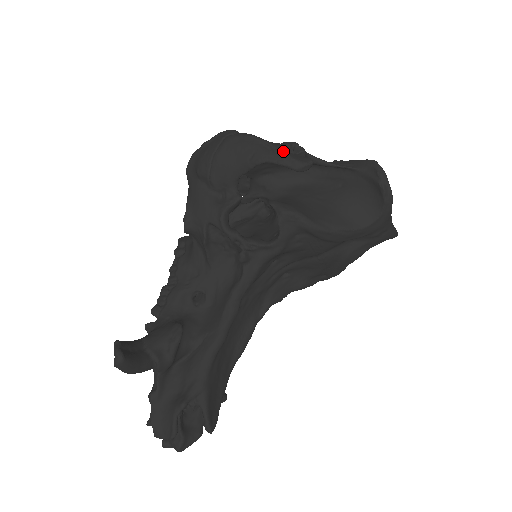
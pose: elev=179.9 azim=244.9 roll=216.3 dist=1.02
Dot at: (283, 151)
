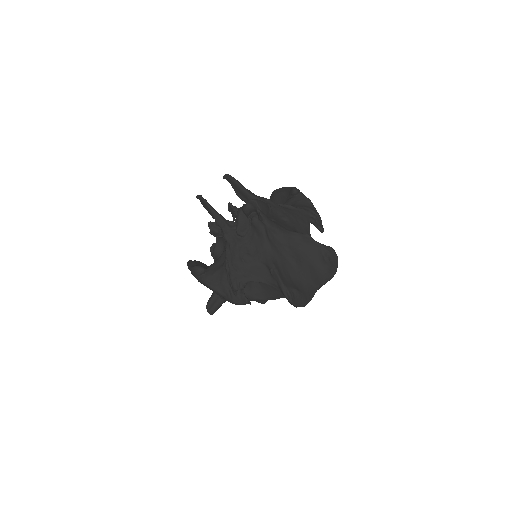
Dot at: (229, 300)
